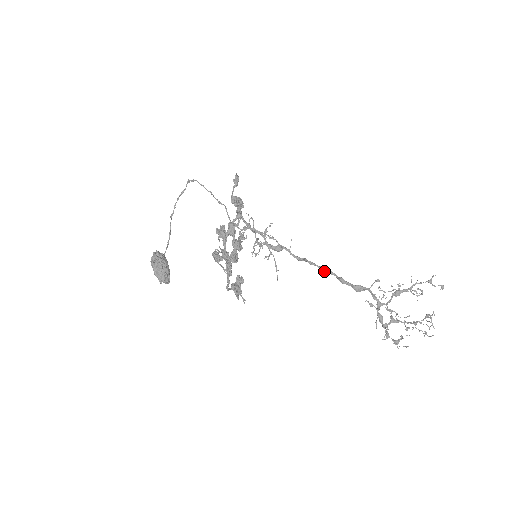
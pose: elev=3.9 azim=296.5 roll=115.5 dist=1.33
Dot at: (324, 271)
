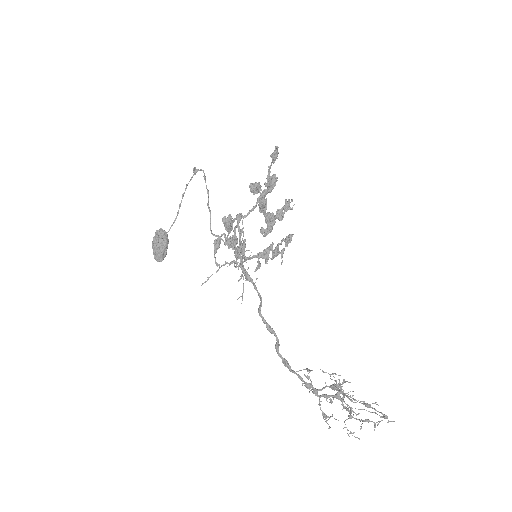
Dot at: (267, 328)
